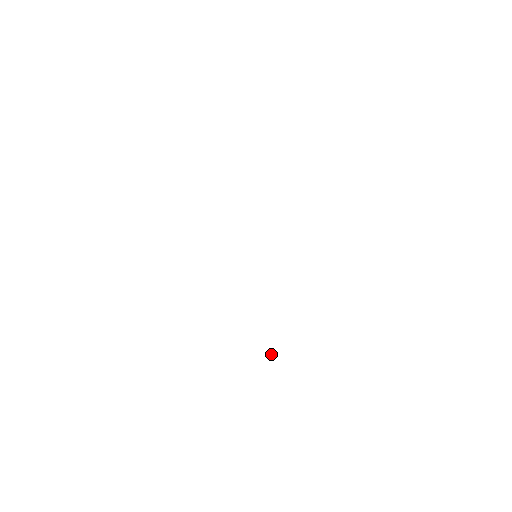
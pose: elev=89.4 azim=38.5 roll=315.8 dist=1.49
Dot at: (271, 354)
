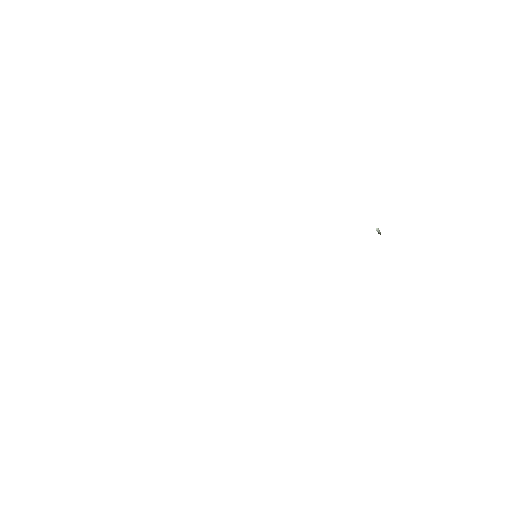
Dot at: occluded
